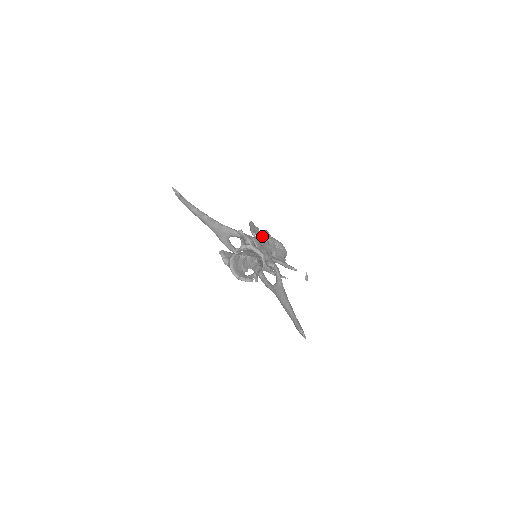
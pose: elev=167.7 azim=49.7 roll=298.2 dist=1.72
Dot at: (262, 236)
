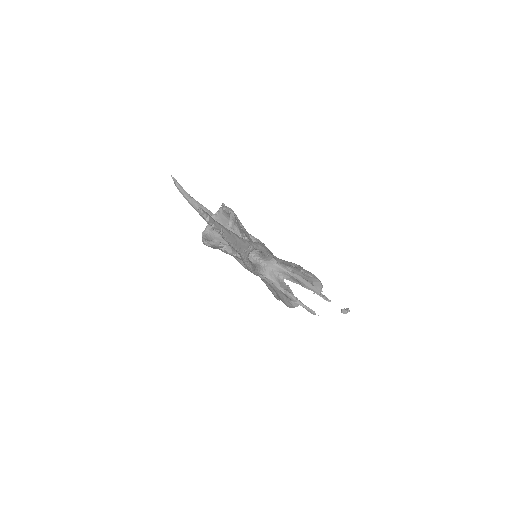
Dot at: occluded
